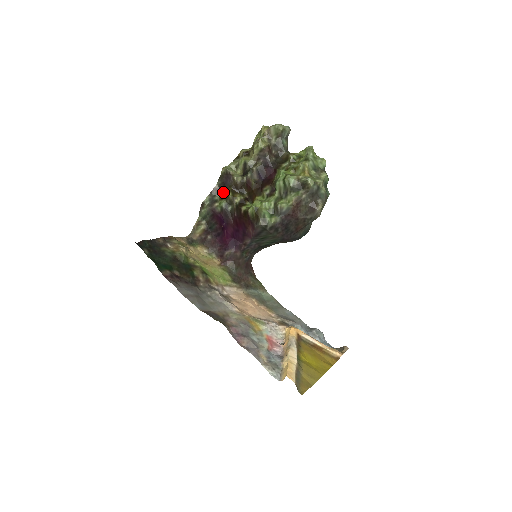
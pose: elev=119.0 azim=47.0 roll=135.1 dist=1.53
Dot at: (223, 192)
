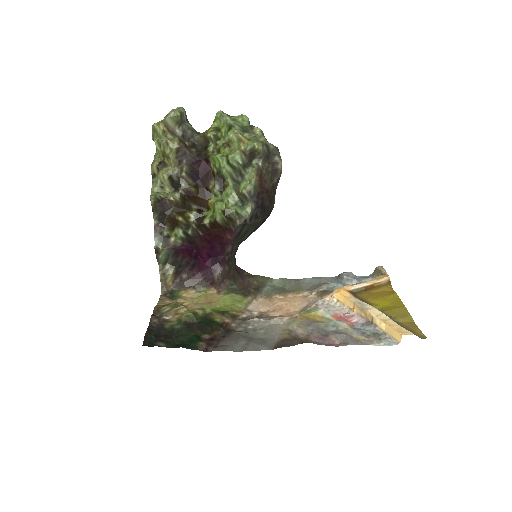
Dot at: (168, 222)
